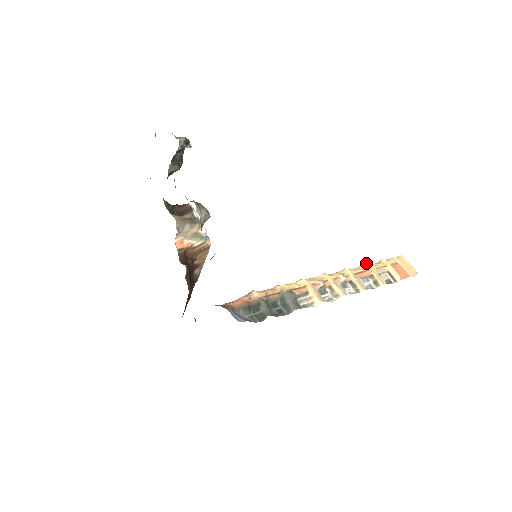
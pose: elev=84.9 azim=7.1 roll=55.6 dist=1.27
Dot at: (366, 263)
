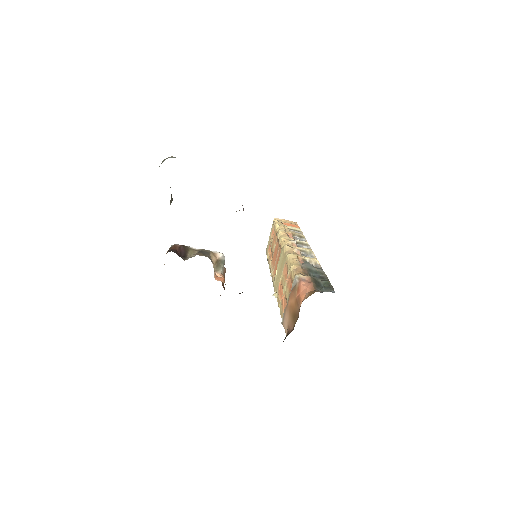
Dot at: (279, 230)
